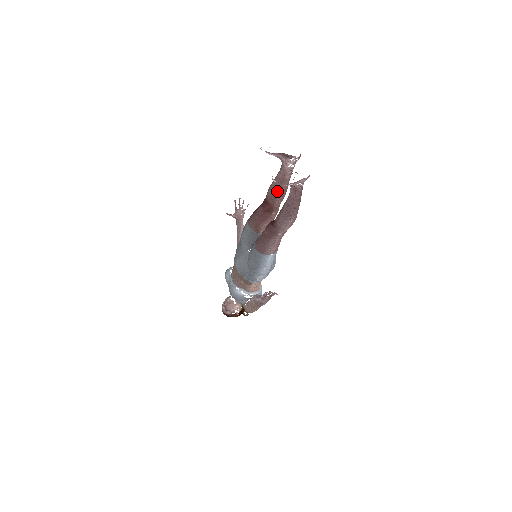
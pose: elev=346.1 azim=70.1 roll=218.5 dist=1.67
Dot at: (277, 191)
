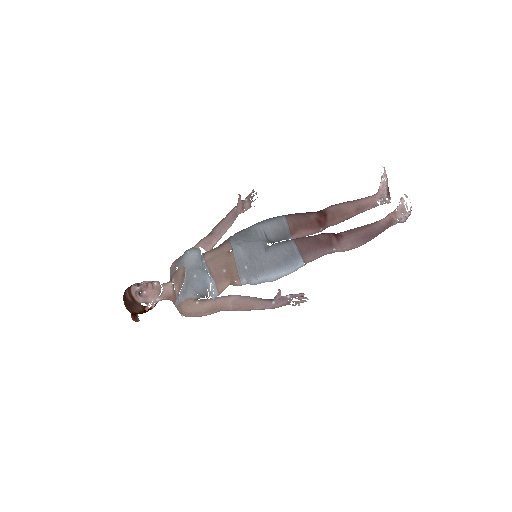
Dot at: (346, 213)
